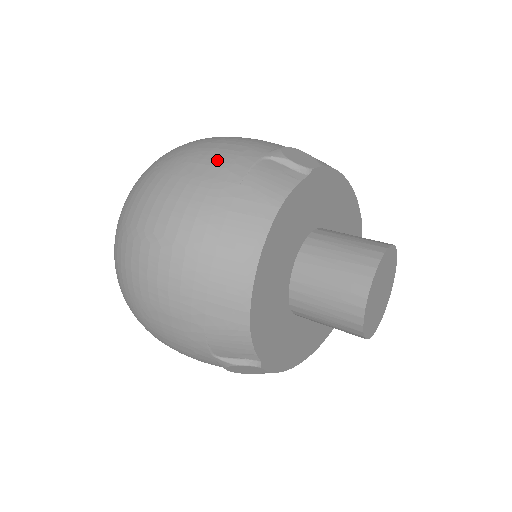
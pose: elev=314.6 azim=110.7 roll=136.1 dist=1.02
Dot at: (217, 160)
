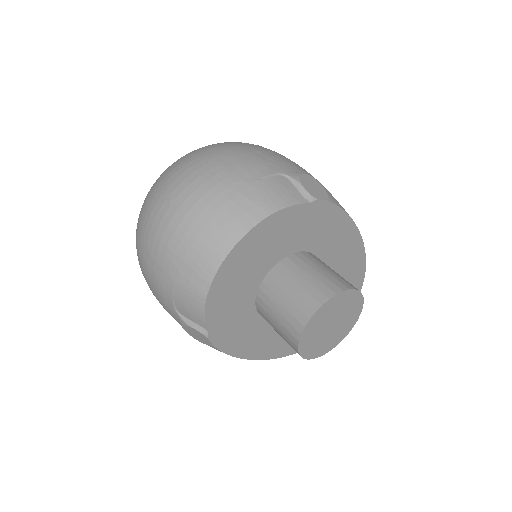
Dot at: (244, 161)
